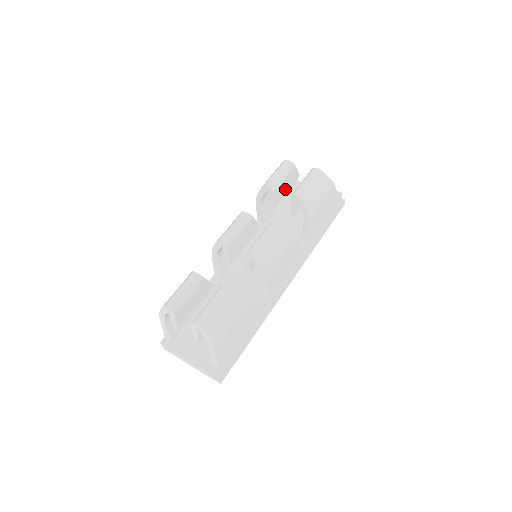
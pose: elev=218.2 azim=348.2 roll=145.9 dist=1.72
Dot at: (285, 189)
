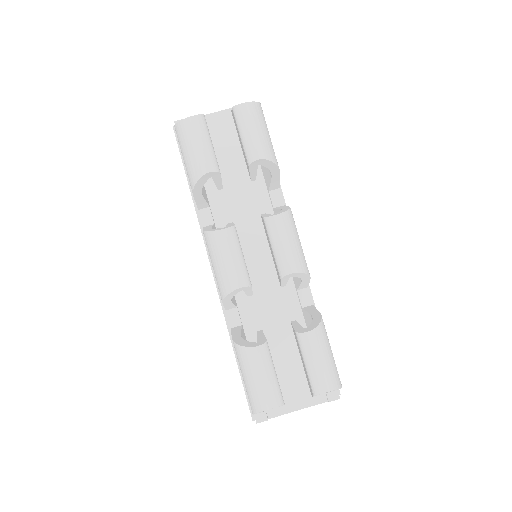
Dot at: occluded
